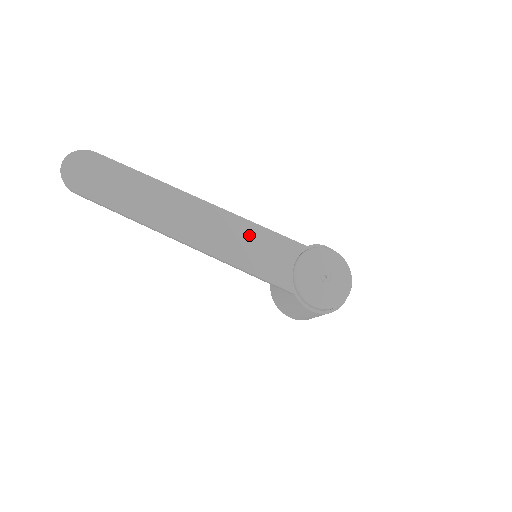
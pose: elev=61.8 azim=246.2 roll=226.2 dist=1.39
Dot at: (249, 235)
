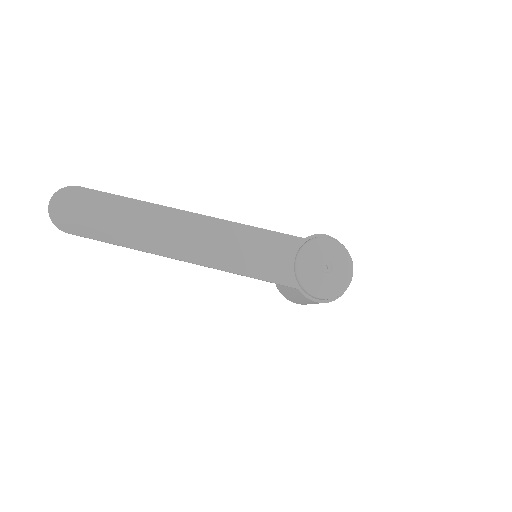
Dot at: (246, 239)
